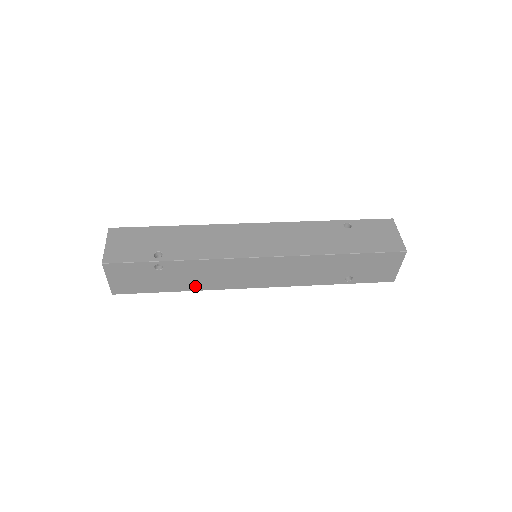
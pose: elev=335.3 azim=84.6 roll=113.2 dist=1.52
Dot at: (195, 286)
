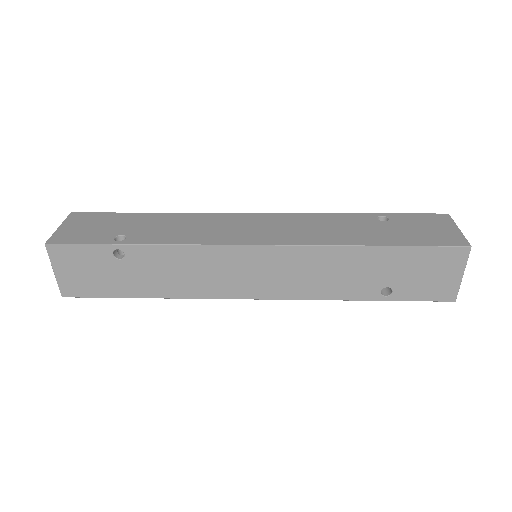
Dot at: (170, 290)
